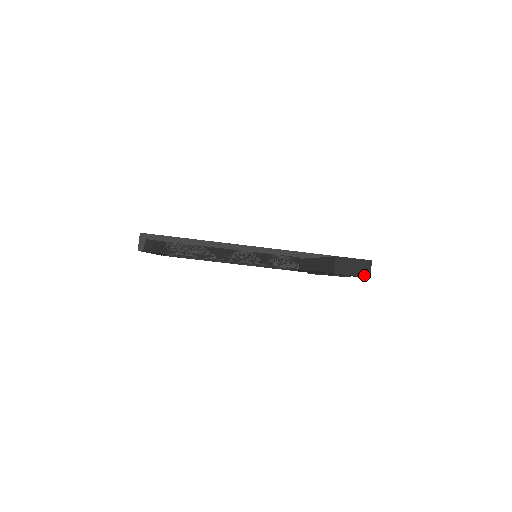
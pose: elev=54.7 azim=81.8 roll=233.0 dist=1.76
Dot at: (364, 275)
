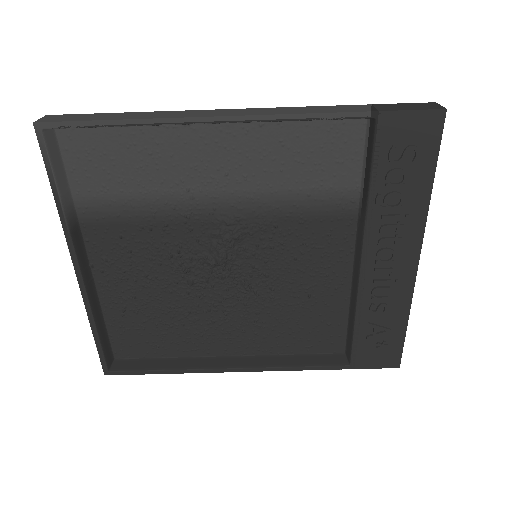
Dot at: (434, 109)
